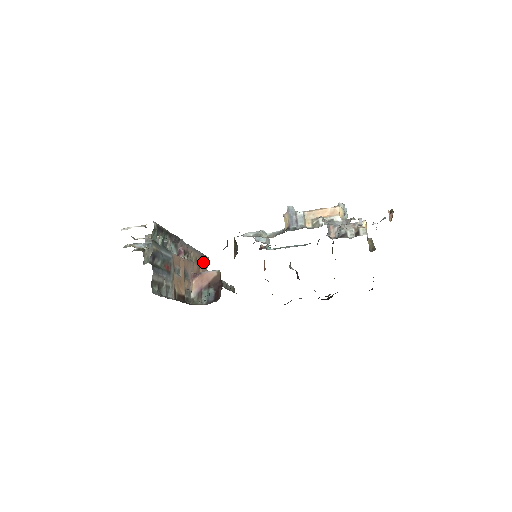
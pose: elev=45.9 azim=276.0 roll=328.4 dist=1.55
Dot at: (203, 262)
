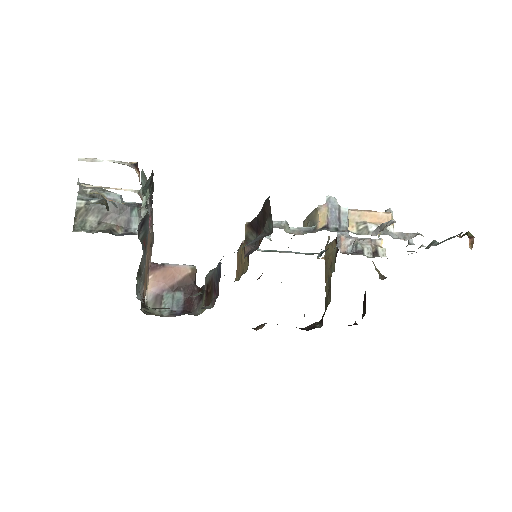
Dot at: (151, 248)
